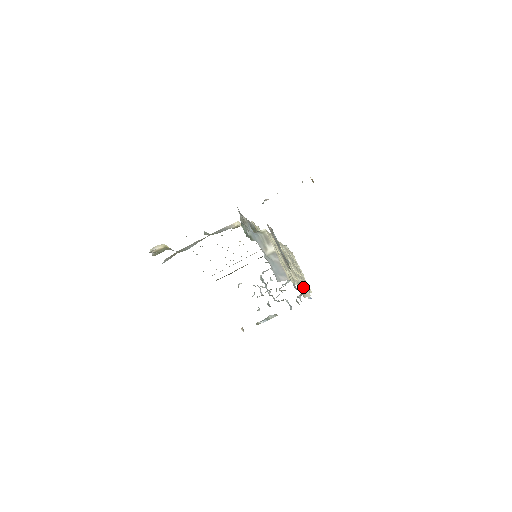
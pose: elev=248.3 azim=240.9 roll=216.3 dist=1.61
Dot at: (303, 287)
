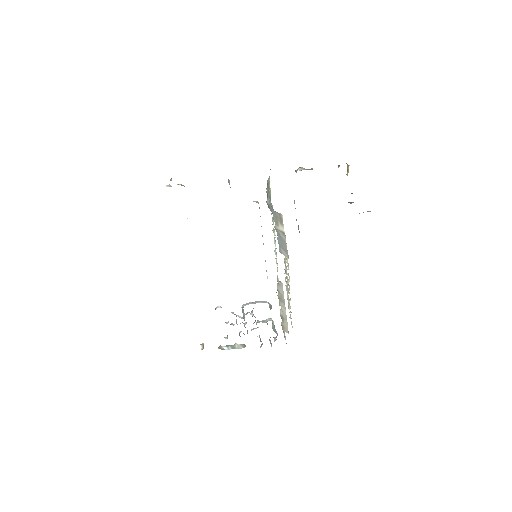
Dot at: occluded
